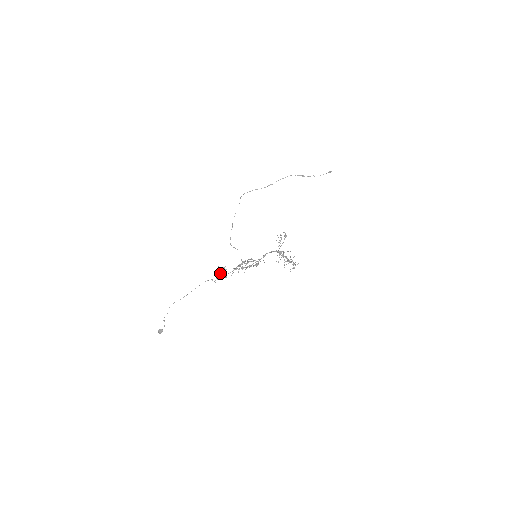
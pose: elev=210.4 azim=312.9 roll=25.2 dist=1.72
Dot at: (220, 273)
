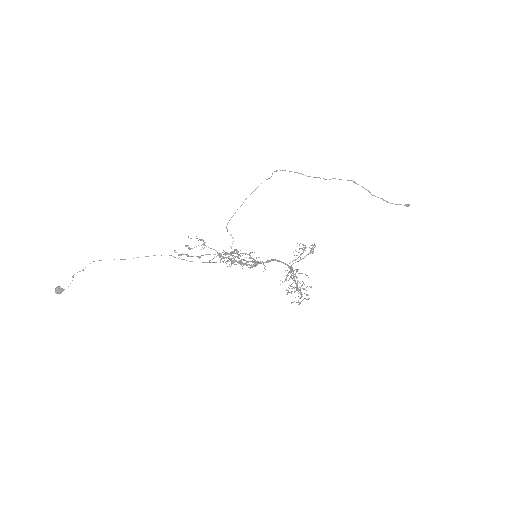
Dot at: occluded
